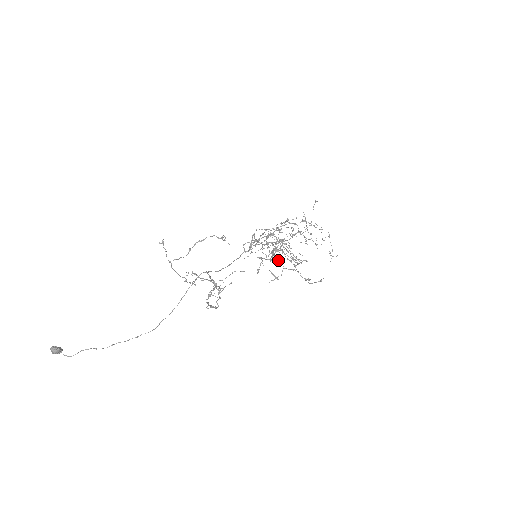
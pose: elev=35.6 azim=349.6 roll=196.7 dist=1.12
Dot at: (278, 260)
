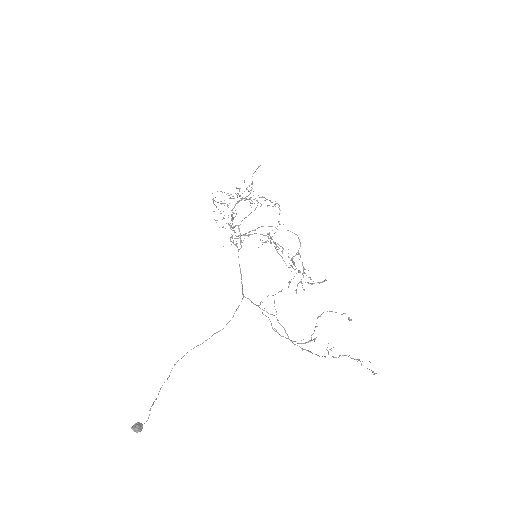
Dot at: occluded
